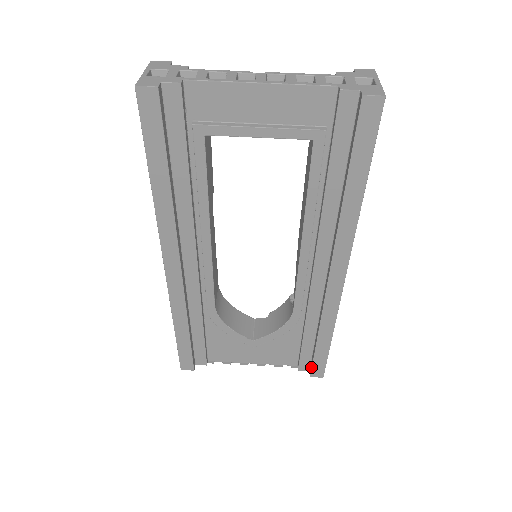
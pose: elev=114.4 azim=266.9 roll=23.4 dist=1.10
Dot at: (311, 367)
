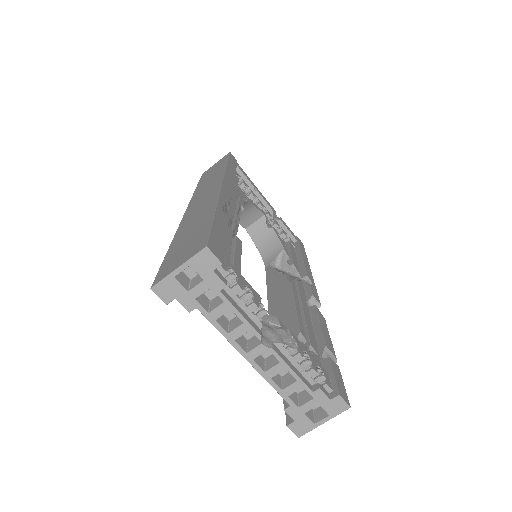
Dot at: occluded
